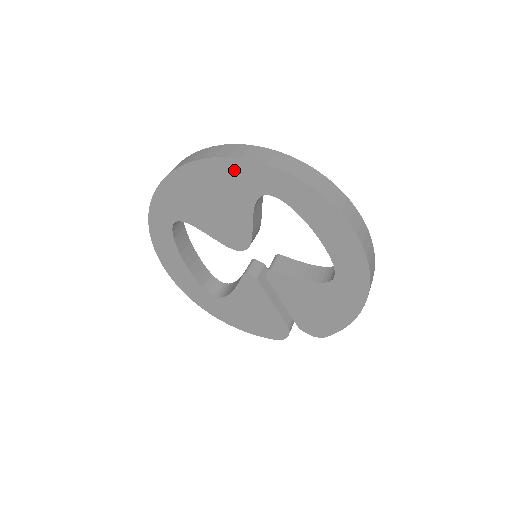
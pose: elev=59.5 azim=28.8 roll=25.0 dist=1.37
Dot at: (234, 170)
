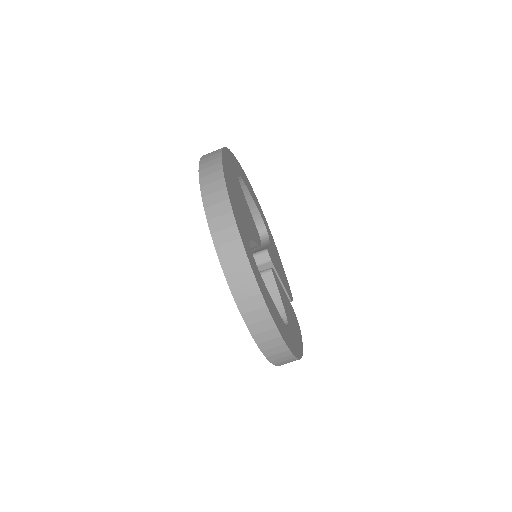
Dot at: occluded
